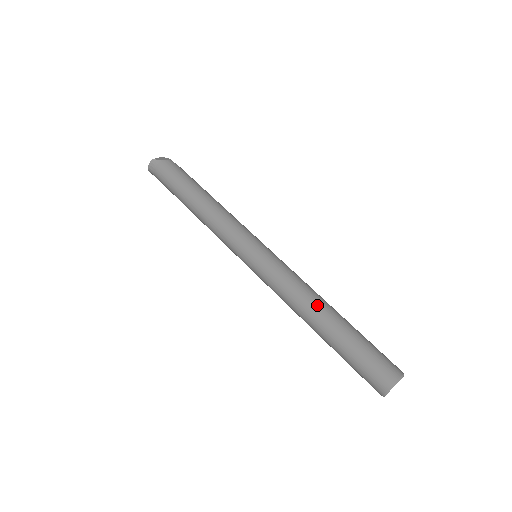
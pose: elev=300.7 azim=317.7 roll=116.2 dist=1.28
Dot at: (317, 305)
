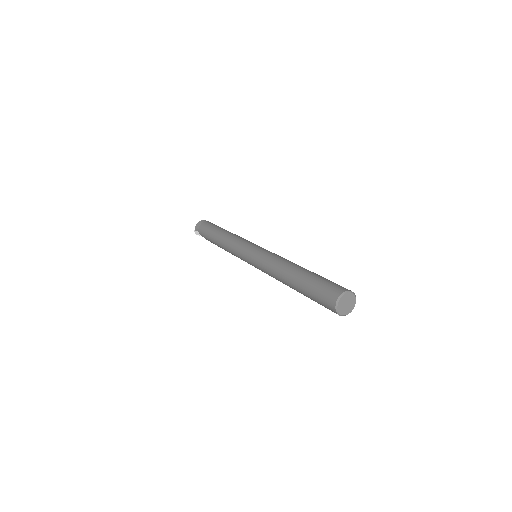
Dot at: (298, 265)
